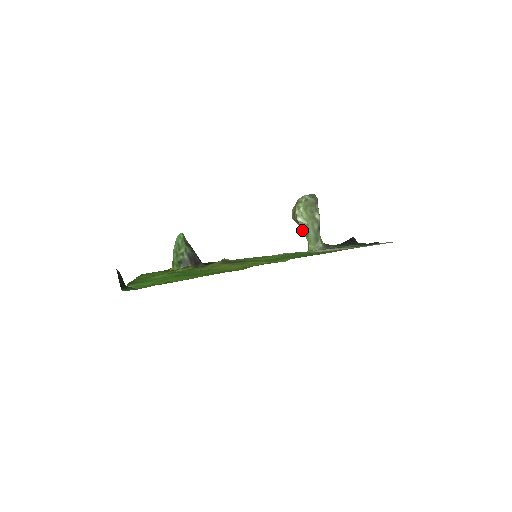
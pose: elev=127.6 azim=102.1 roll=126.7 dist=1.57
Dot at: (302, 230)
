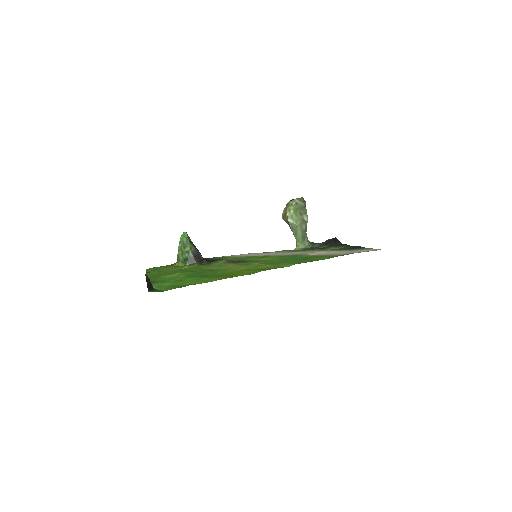
Dot at: (291, 229)
